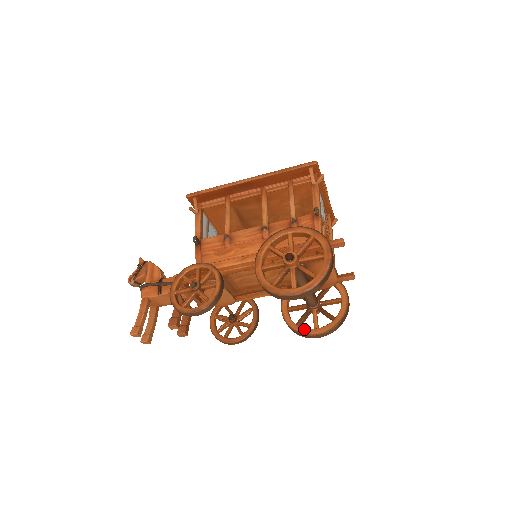
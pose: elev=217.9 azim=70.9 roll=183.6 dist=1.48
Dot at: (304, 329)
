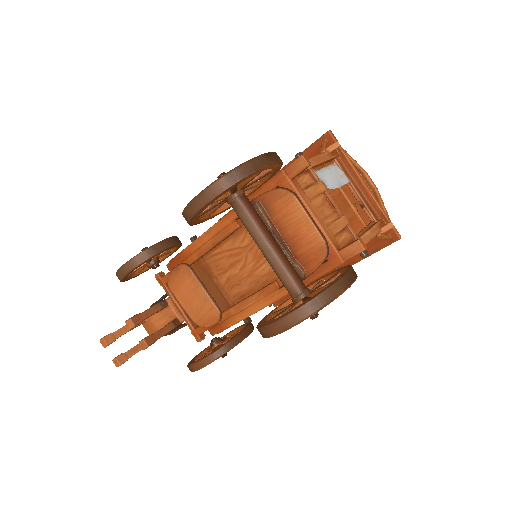
Dot at: (268, 321)
